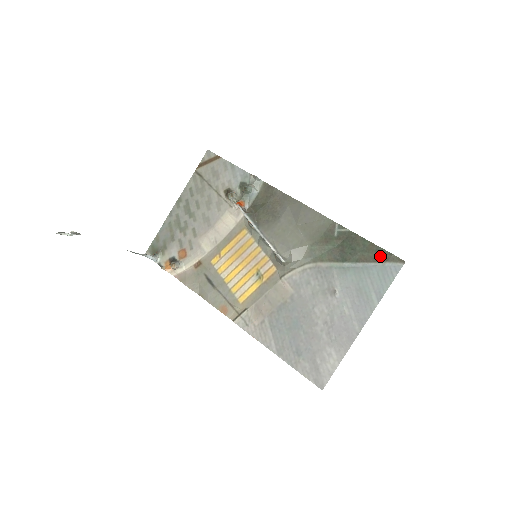
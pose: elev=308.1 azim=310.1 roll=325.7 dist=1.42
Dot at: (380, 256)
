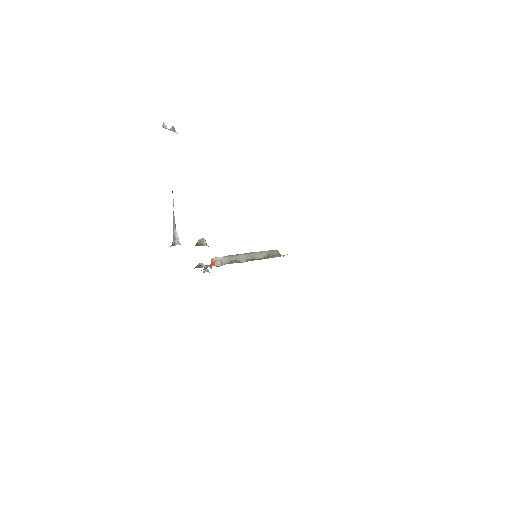
Dot at: occluded
